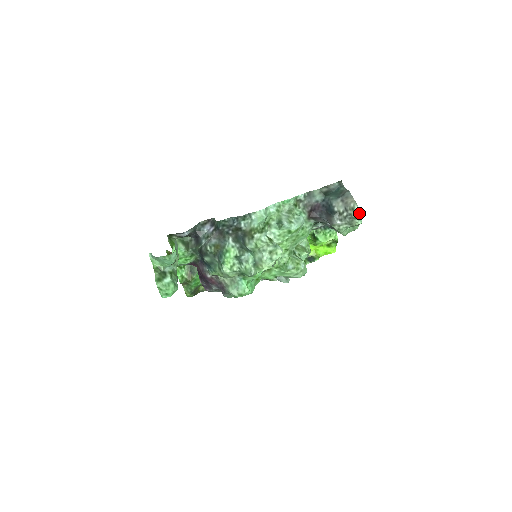
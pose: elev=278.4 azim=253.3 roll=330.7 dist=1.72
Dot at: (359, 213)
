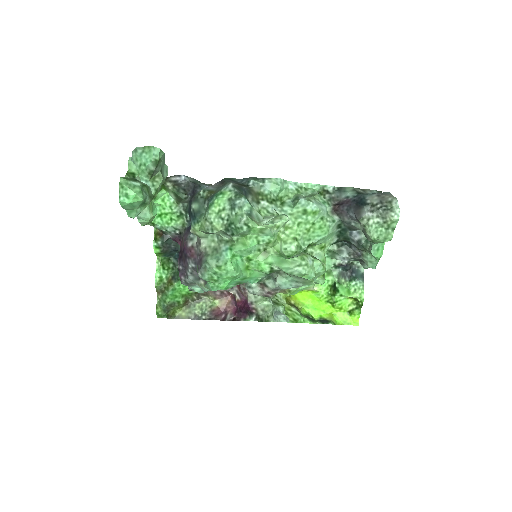
Dot at: (397, 205)
